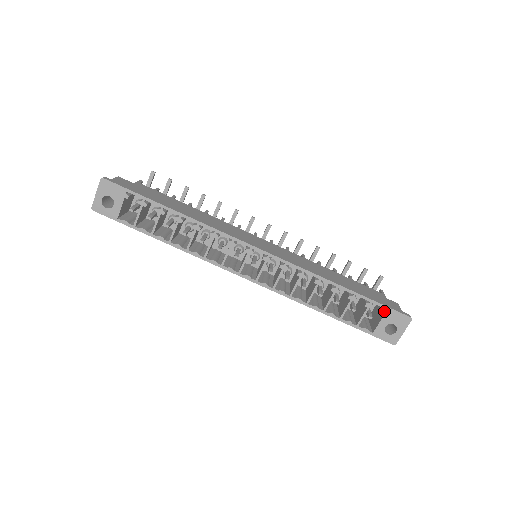
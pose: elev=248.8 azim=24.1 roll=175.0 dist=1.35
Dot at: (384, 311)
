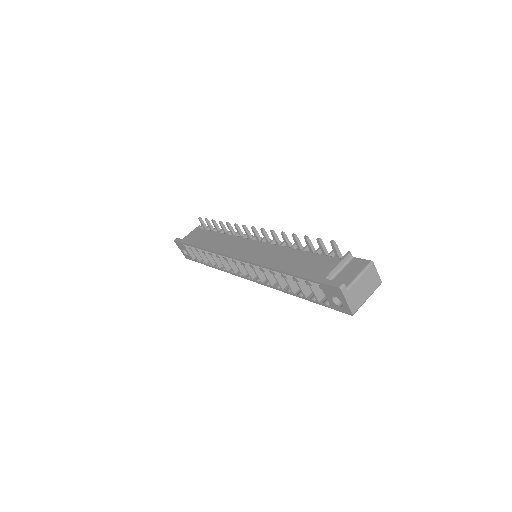
Dot at: (319, 286)
